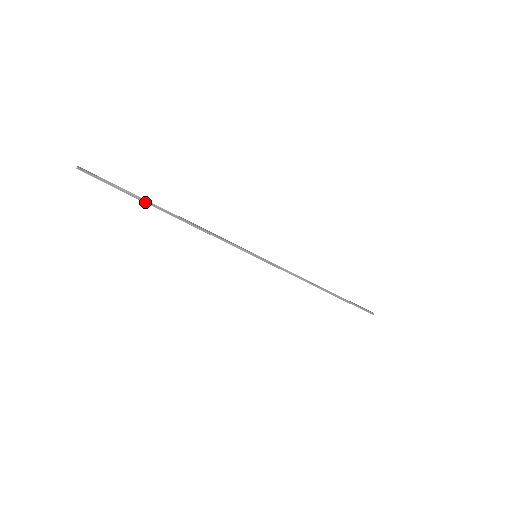
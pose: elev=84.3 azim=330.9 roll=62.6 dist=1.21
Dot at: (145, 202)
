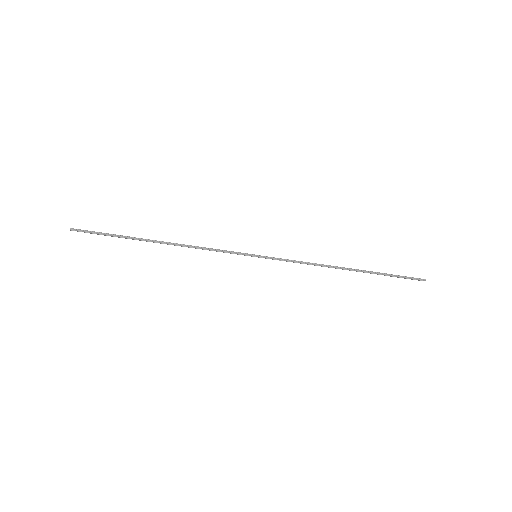
Dot at: (133, 239)
